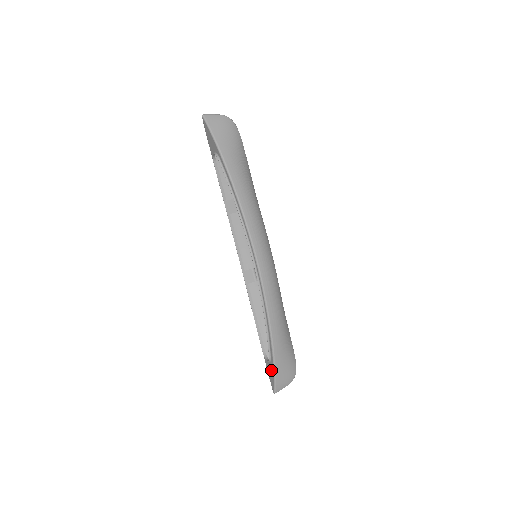
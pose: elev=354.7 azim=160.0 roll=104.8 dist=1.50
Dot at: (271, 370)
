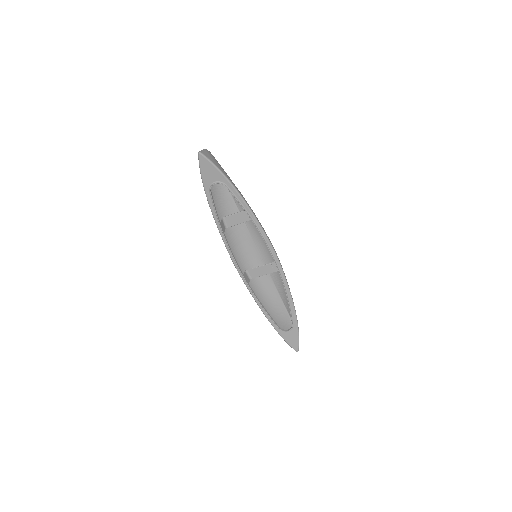
Dot at: (293, 335)
